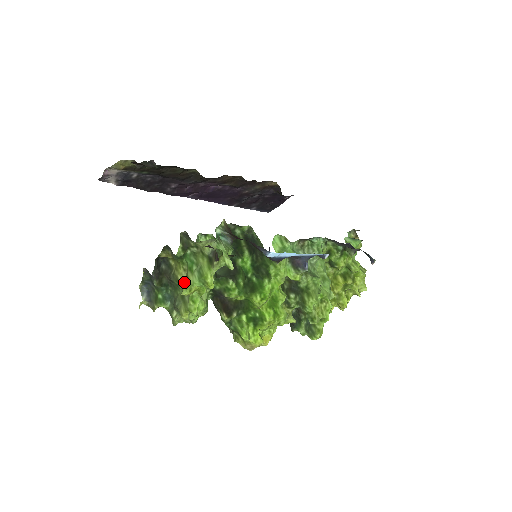
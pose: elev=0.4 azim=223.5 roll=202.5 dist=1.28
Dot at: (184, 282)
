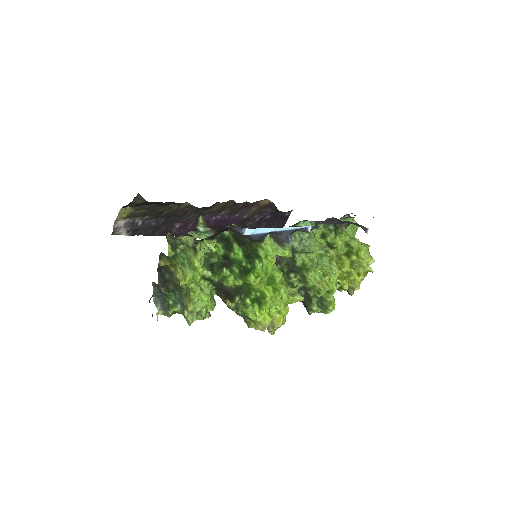
Dot at: occluded
